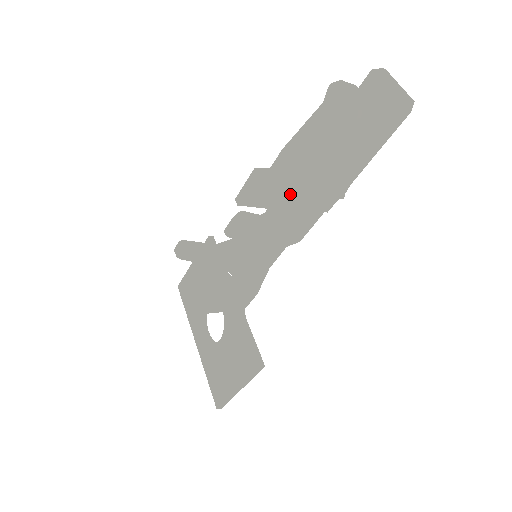
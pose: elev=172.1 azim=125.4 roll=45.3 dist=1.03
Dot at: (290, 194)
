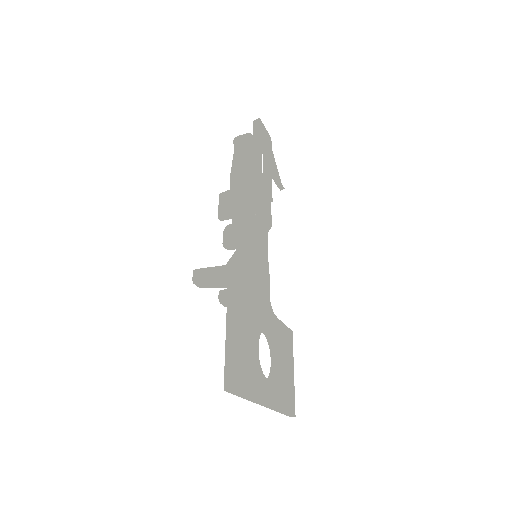
Dot at: occluded
